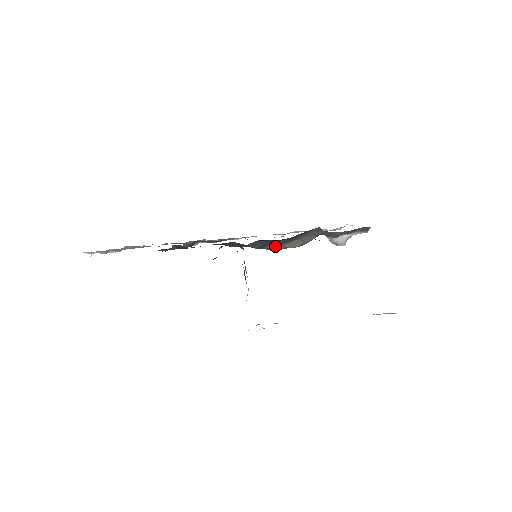
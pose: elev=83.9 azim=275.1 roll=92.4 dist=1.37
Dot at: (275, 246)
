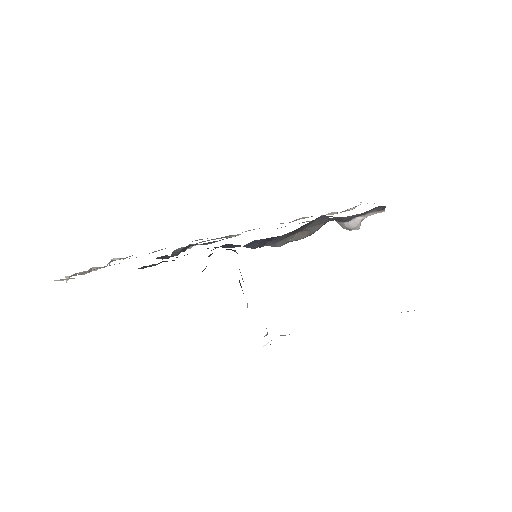
Dot at: (277, 241)
